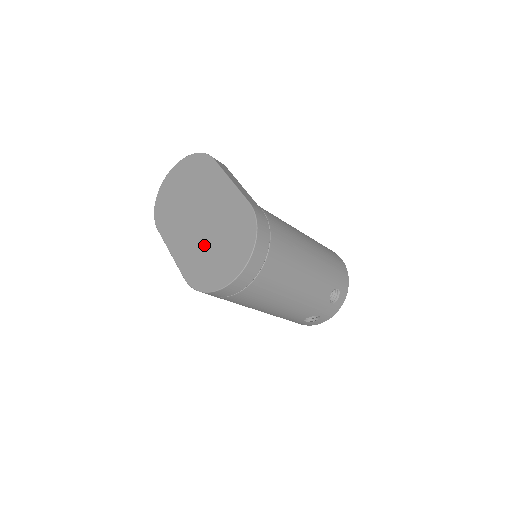
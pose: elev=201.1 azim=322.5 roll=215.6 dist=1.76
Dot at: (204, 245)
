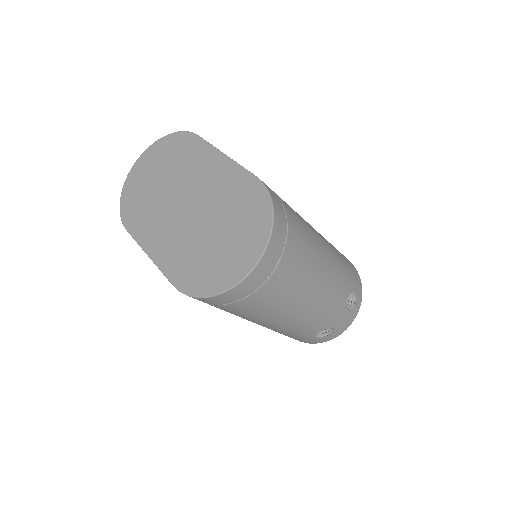
Dot at: (197, 238)
